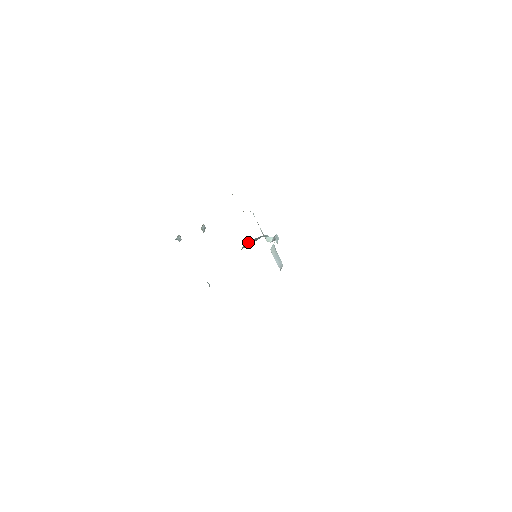
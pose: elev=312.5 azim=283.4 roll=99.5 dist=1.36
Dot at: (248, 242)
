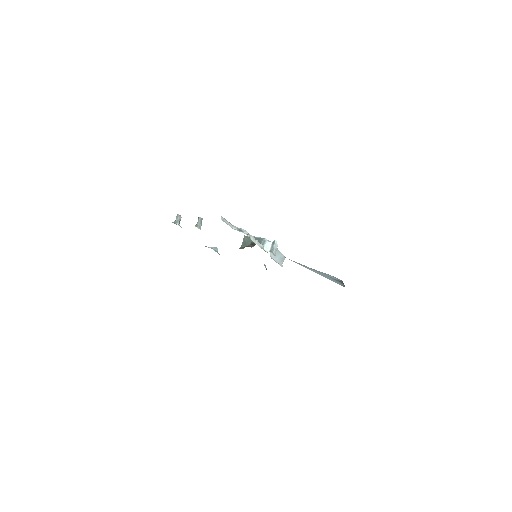
Dot at: (247, 239)
